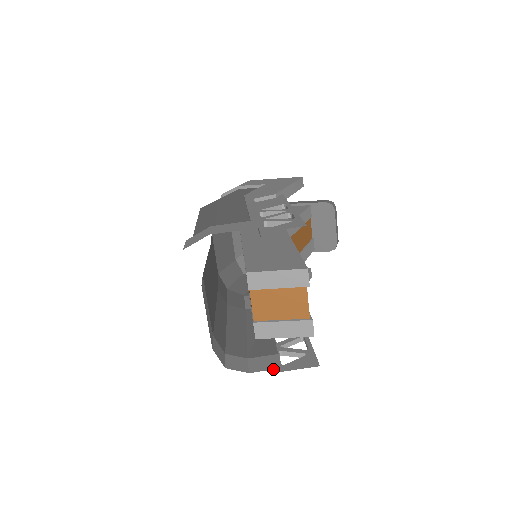
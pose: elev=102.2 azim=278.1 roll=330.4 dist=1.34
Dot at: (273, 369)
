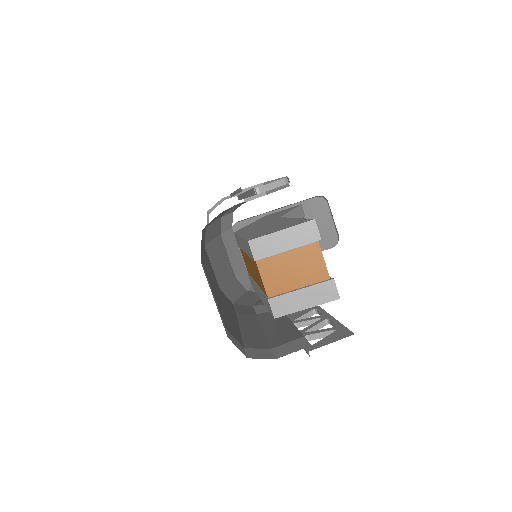
Dot at: (302, 348)
